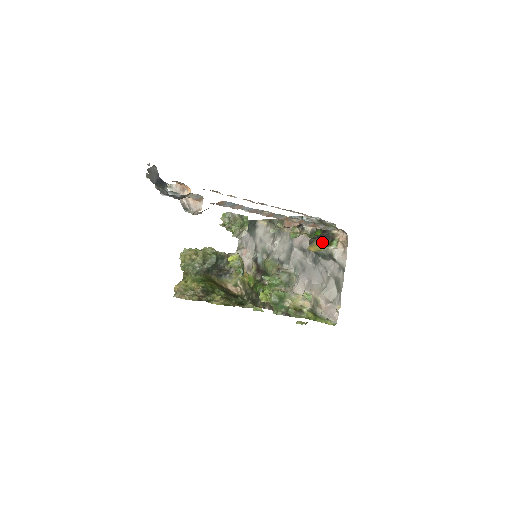
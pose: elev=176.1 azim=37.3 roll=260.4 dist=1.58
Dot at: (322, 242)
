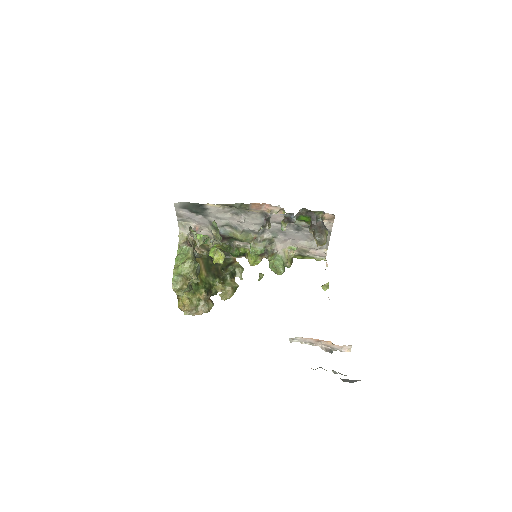
Dot at: occluded
